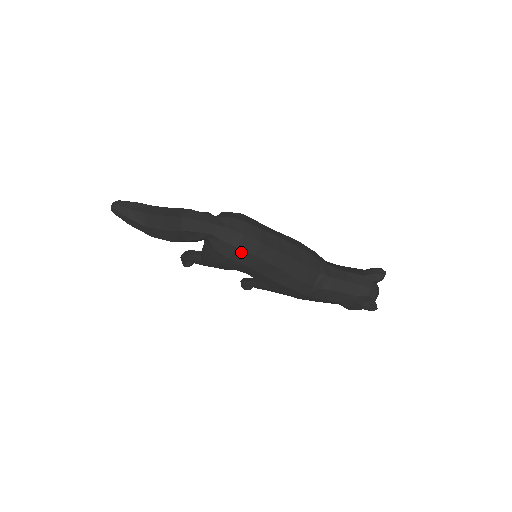
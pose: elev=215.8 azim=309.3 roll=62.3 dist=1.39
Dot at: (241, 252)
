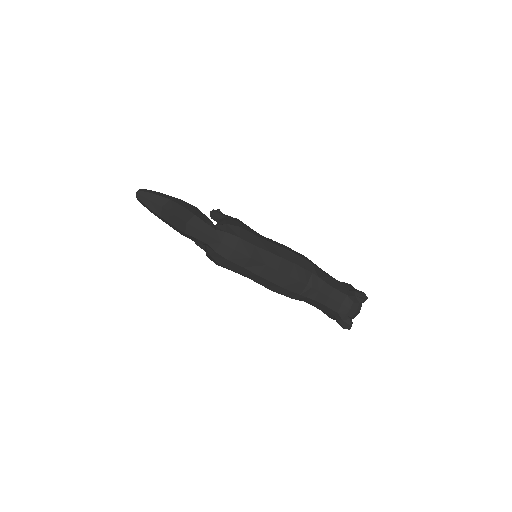
Dot at: (231, 263)
